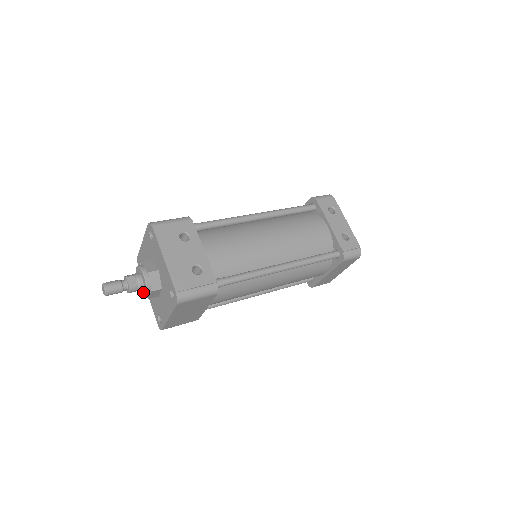
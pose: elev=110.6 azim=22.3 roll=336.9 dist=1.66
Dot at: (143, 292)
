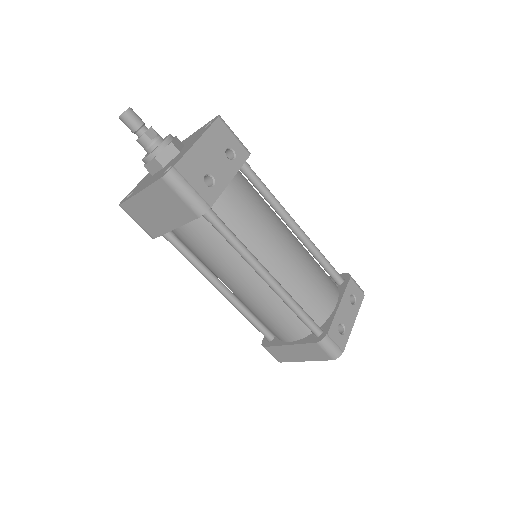
Dot at: (147, 155)
